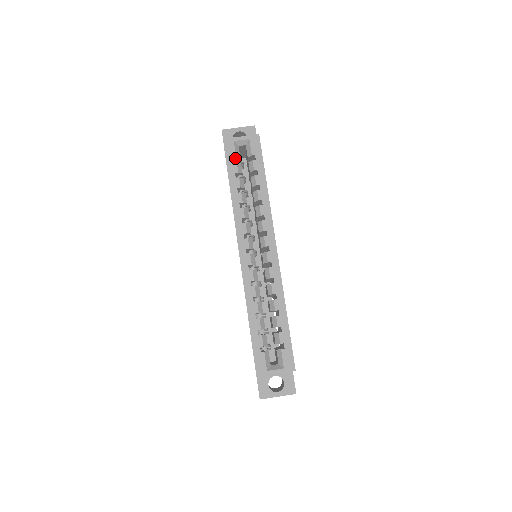
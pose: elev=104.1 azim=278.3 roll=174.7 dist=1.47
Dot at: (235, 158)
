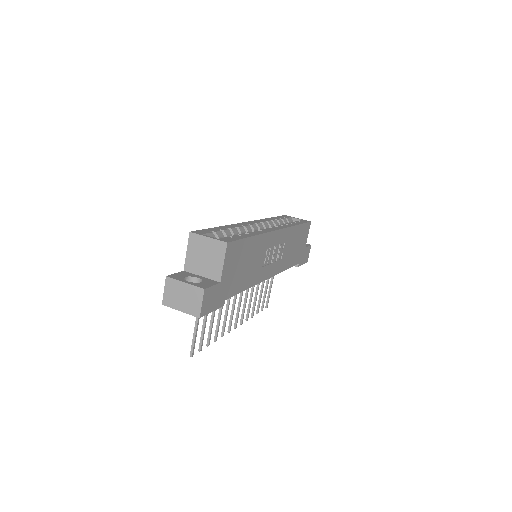
Dot at: (286, 219)
